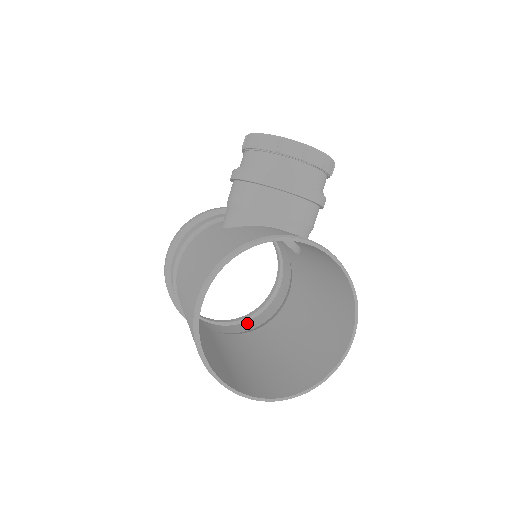
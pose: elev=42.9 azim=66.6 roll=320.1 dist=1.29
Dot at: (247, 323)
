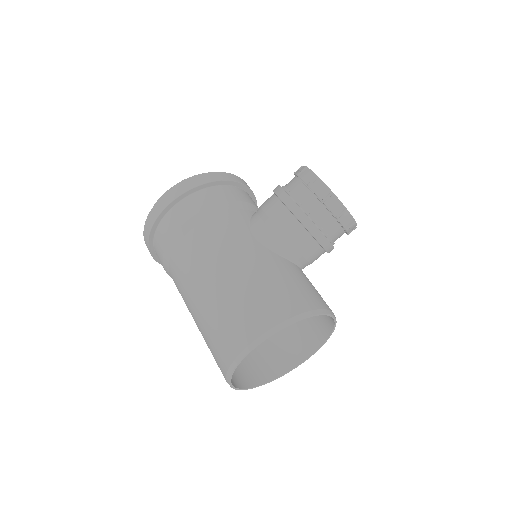
Dot at: occluded
